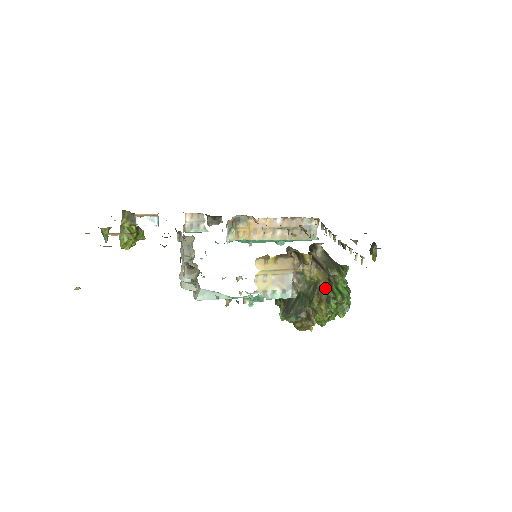
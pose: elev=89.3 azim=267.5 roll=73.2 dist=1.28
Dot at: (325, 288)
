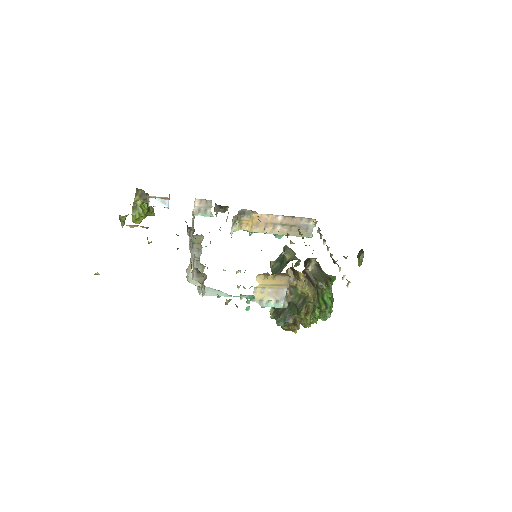
Dot at: (313, 303)
